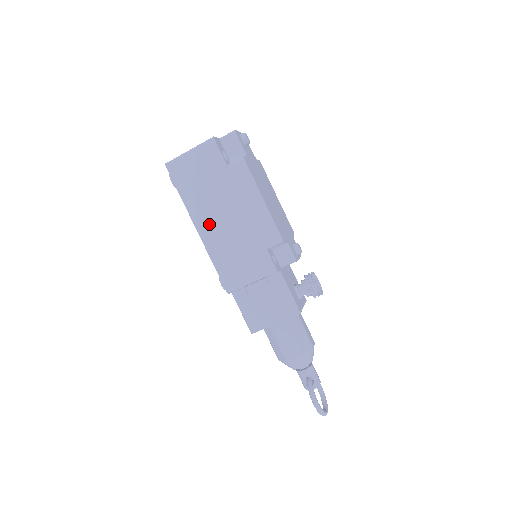
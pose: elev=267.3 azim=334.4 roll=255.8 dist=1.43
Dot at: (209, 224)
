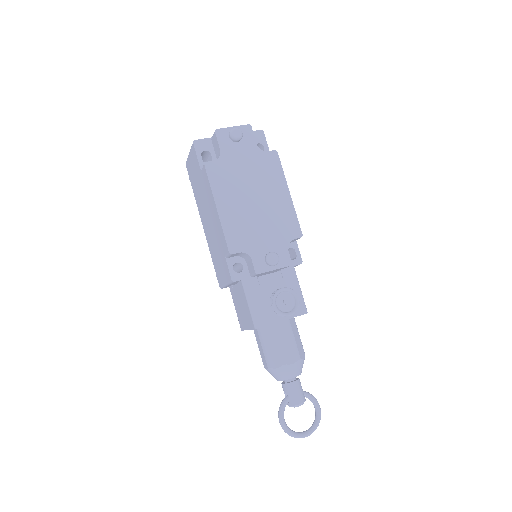
Dot at: (205, 222)
